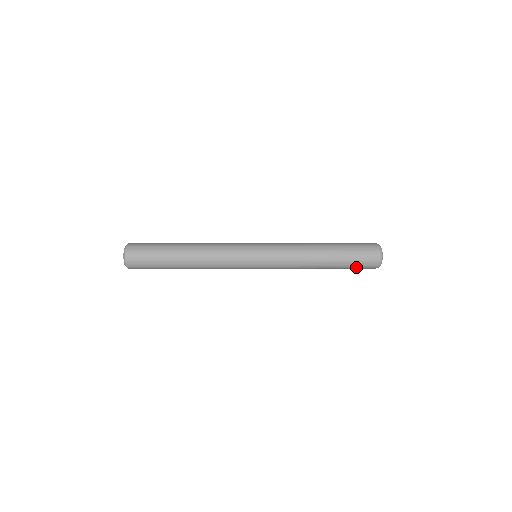
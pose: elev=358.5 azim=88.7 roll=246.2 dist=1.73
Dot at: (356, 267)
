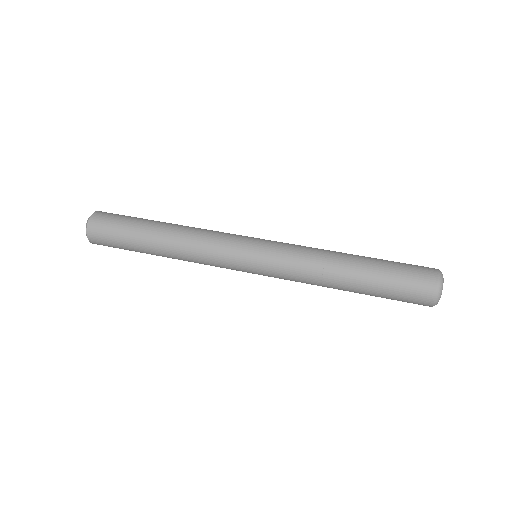
Dot at: (397, 299)
